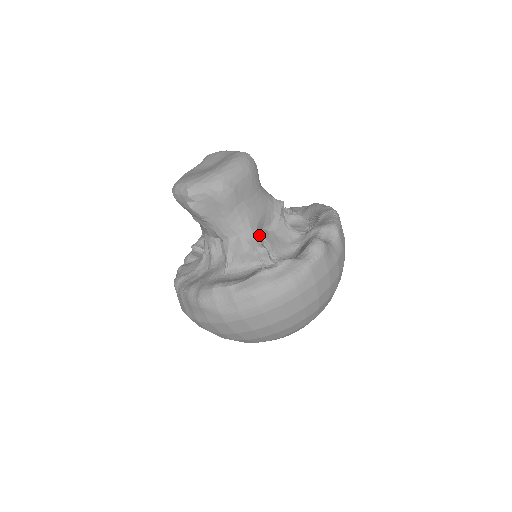
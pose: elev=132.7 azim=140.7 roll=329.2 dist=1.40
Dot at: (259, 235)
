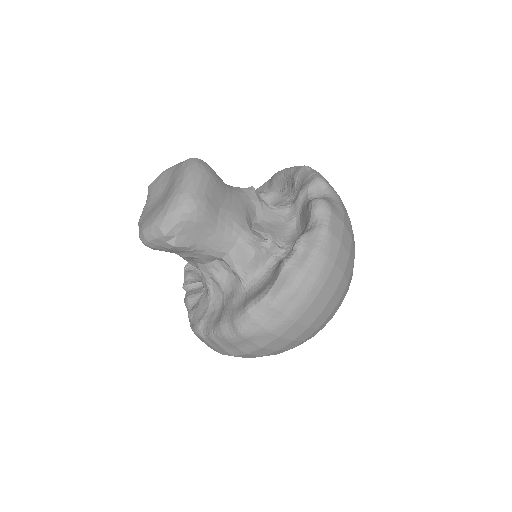
Dot at: (254, 232)
